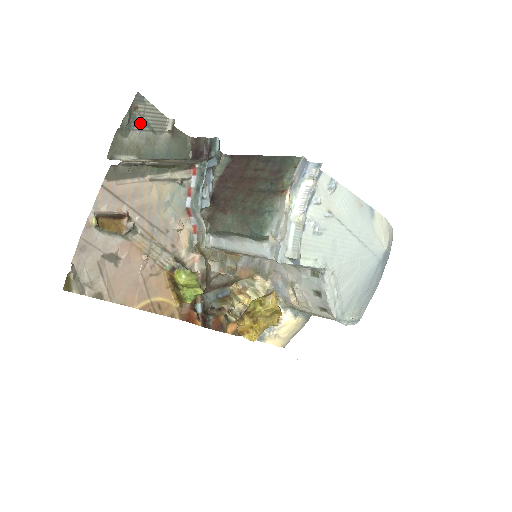
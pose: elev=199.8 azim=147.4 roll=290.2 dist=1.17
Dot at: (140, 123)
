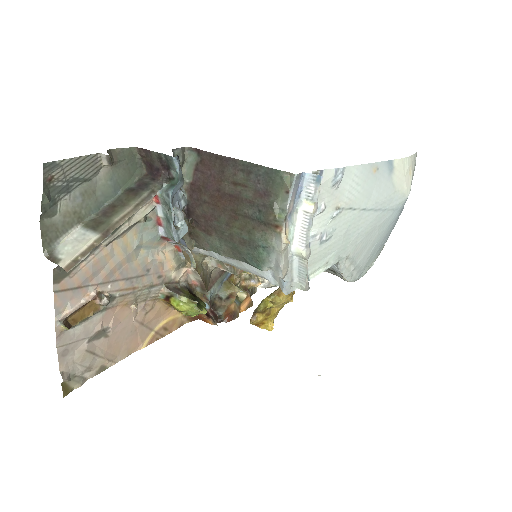
Dot at: (65, 187)
